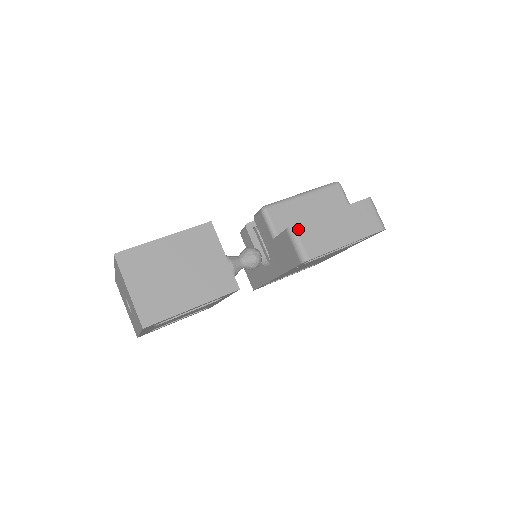
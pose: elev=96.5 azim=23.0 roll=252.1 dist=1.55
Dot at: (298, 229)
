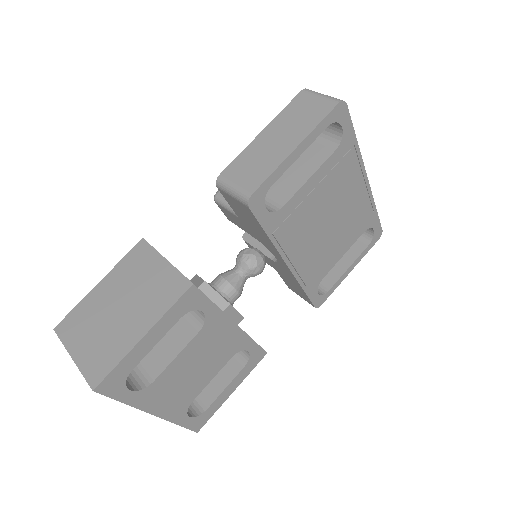
Dot at: (225, 176)
